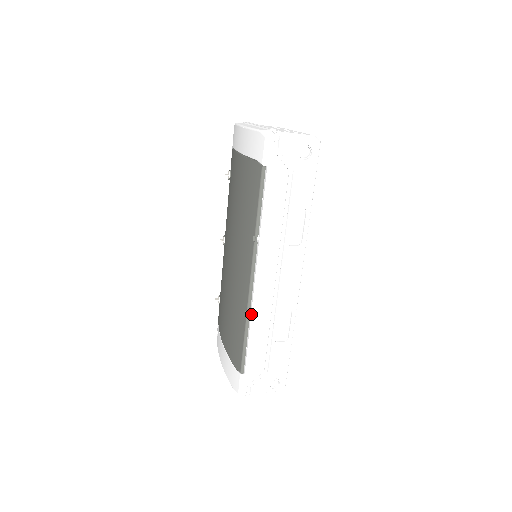
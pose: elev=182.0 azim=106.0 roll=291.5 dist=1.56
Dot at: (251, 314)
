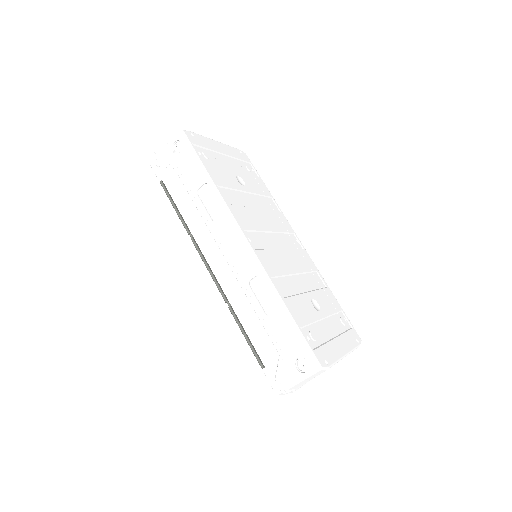
Dot at: (229, 302)
